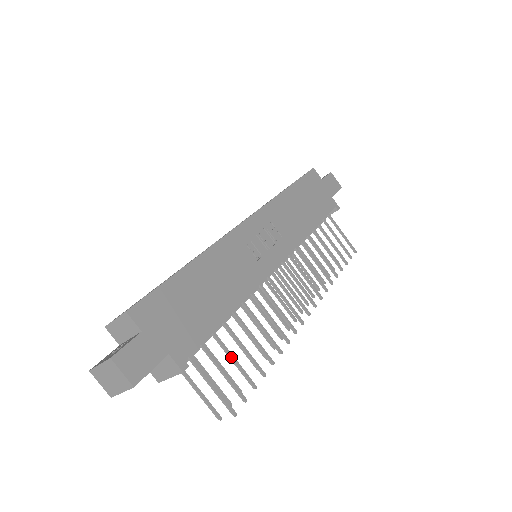
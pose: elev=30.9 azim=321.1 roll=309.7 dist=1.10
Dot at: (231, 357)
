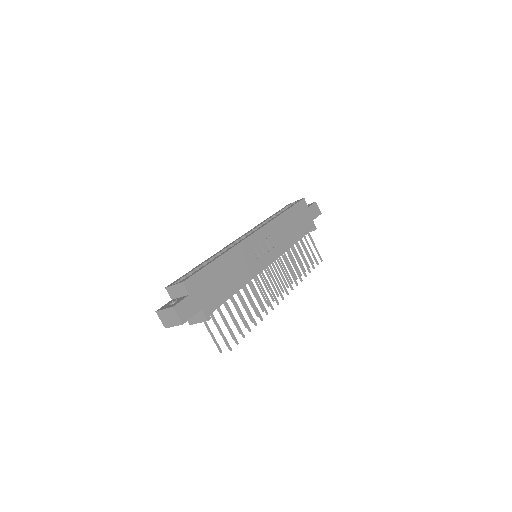
Dot at: (233, 317)
